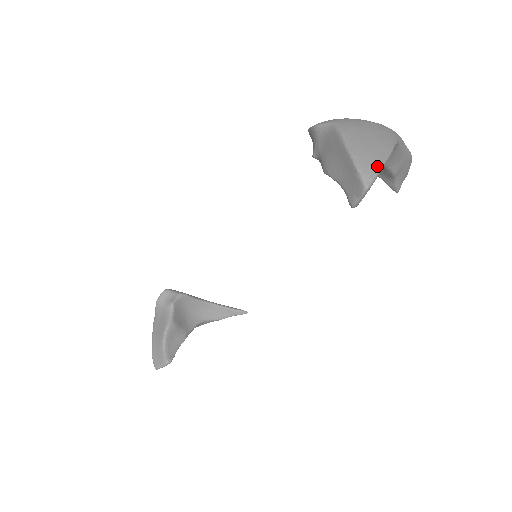
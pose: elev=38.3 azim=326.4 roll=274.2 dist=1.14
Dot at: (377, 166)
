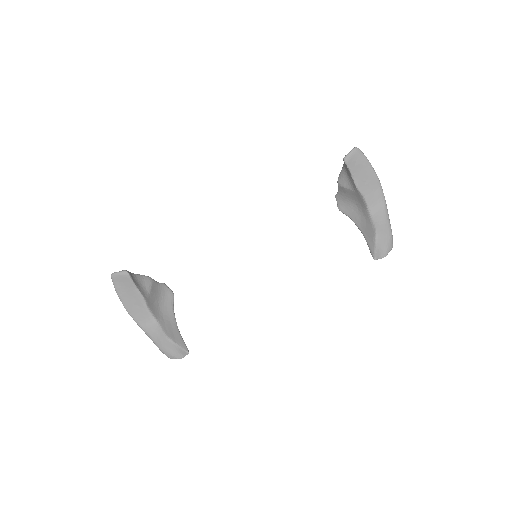
Dot at: (366, 158)
